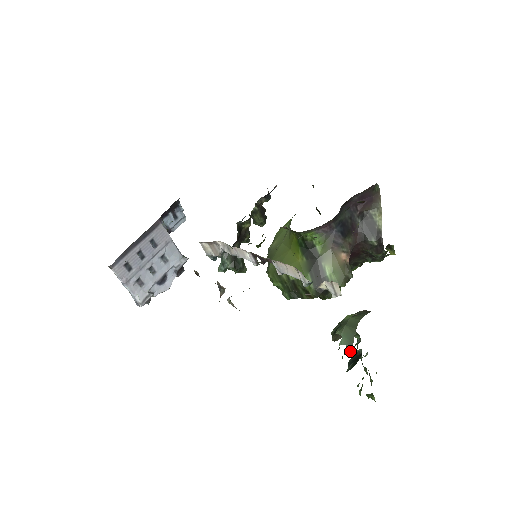
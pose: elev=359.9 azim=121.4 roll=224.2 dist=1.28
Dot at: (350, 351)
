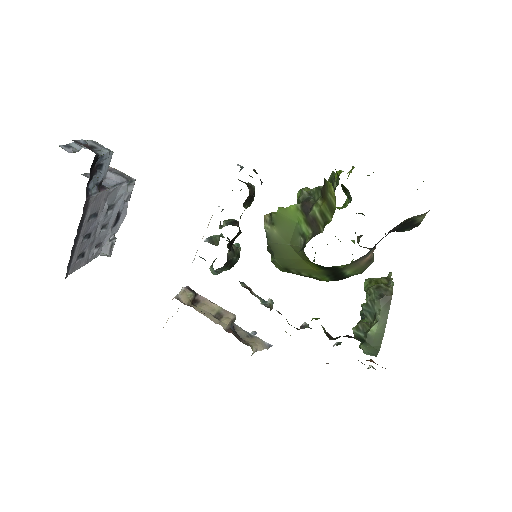
Dot at: occluded
